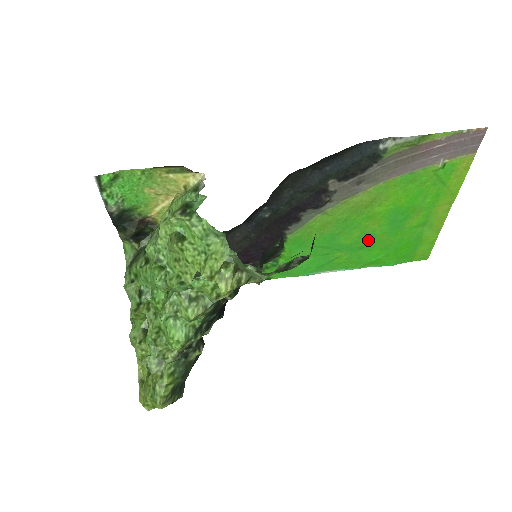
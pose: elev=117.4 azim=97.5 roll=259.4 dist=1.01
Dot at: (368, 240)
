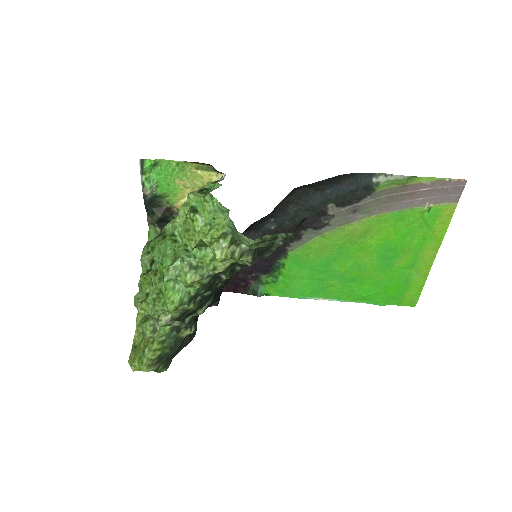
Dot at: (360, 272)
